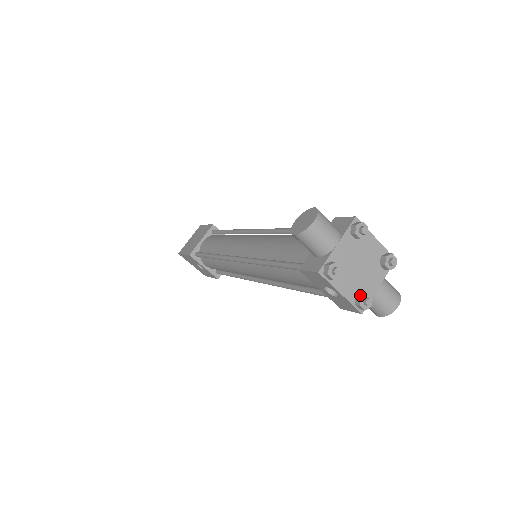
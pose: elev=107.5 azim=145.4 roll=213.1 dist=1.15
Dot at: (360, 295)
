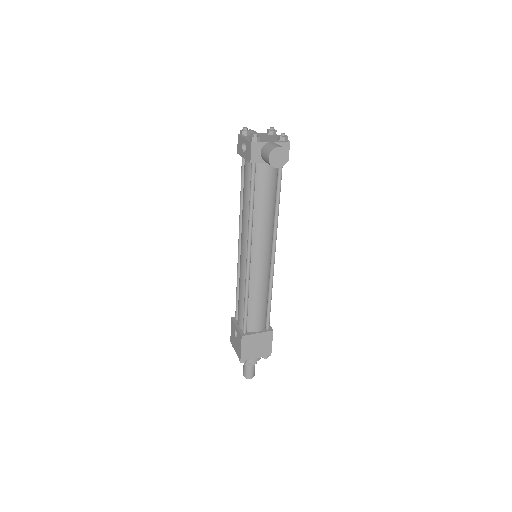
Dot at: occluded
